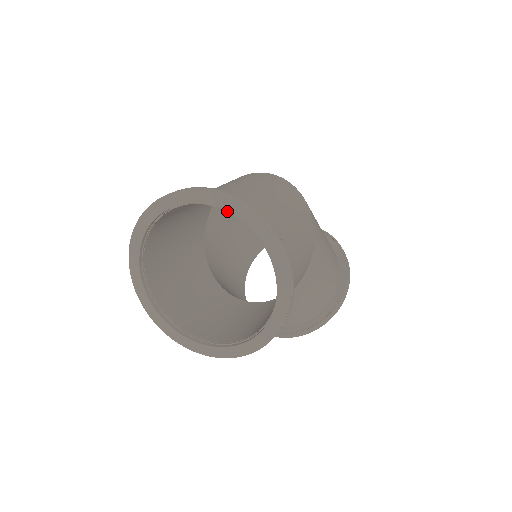
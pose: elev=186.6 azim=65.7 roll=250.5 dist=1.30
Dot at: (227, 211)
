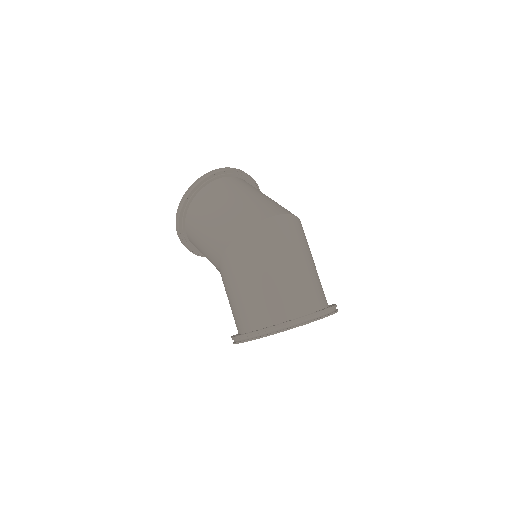
Dot at: occluded
